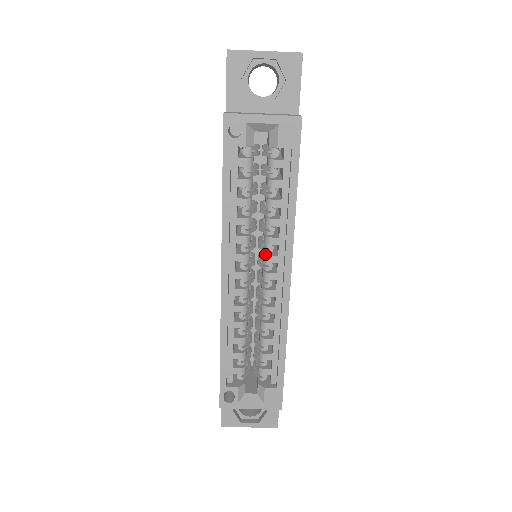
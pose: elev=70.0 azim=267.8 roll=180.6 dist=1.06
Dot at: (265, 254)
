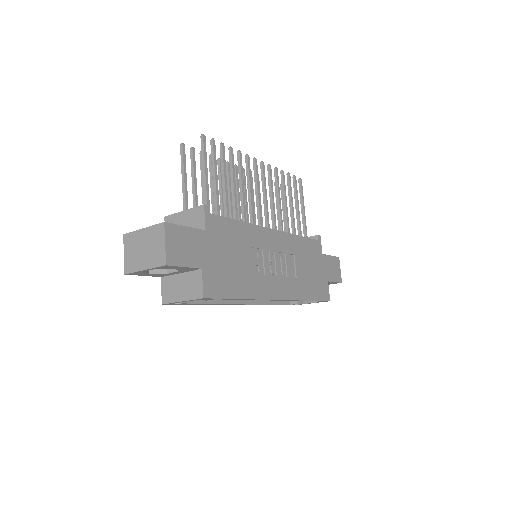
Dot at: occluded
